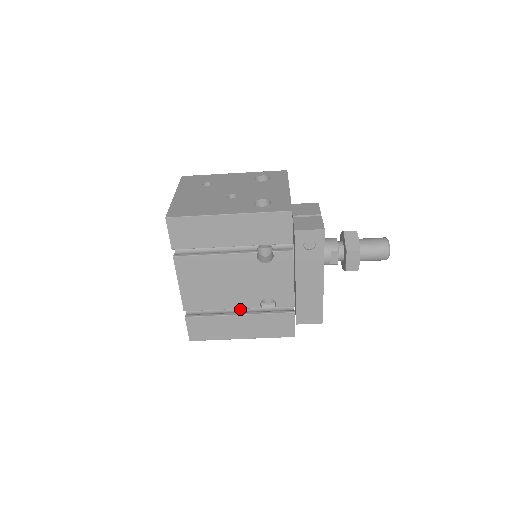
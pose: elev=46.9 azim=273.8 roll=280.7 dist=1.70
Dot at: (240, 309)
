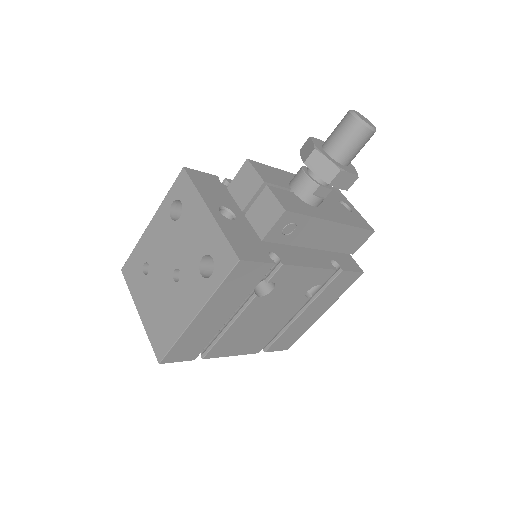
Dot at: occluded
